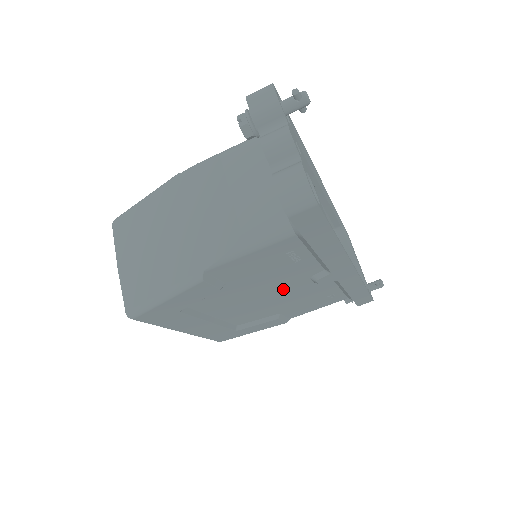
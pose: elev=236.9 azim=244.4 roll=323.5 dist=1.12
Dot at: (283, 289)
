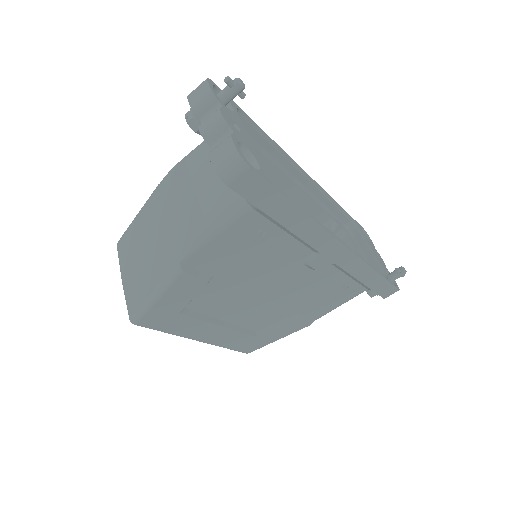
Dot at: (281, 280)
